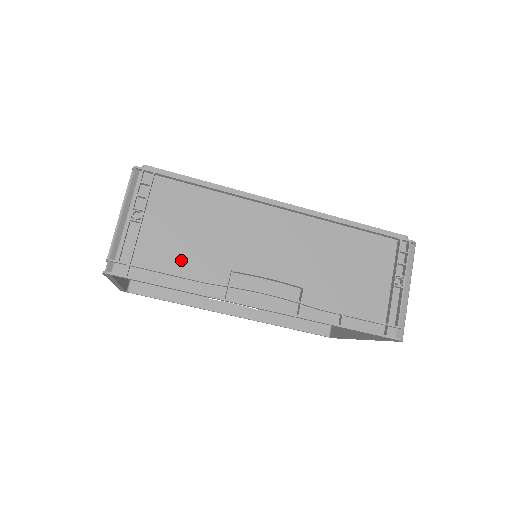
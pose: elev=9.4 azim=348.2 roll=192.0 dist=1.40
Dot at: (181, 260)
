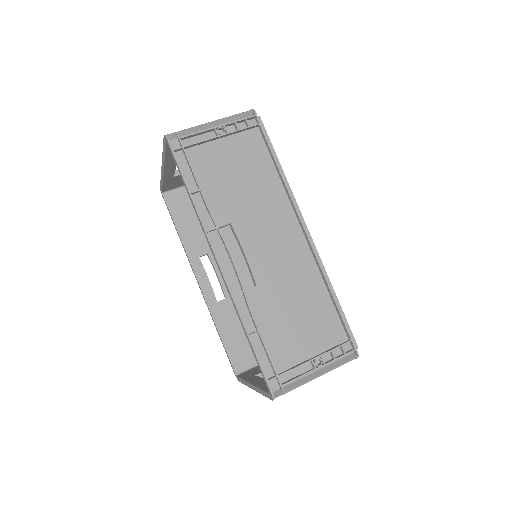
Dot at: (212, 182)
